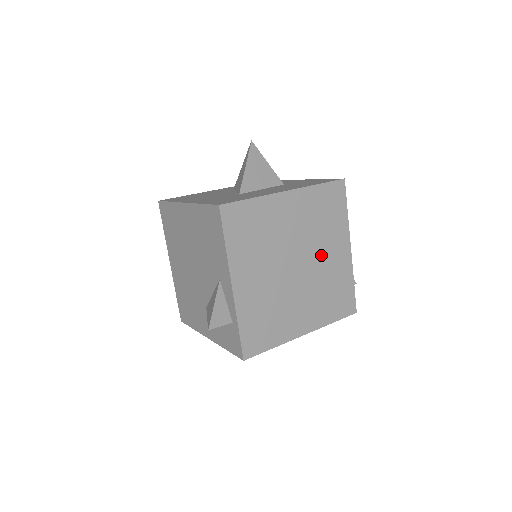
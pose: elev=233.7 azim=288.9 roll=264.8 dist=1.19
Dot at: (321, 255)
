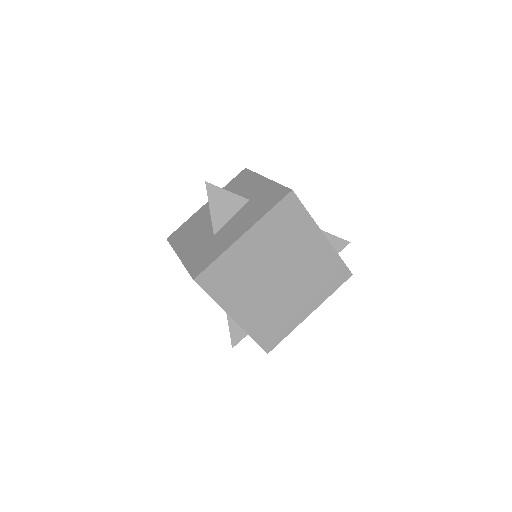
Dot at: (298, 257)
